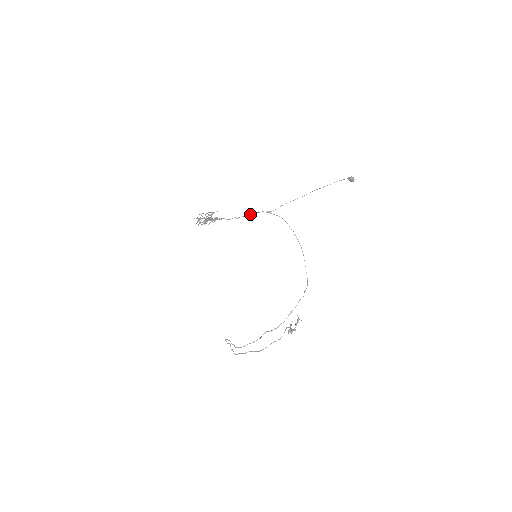
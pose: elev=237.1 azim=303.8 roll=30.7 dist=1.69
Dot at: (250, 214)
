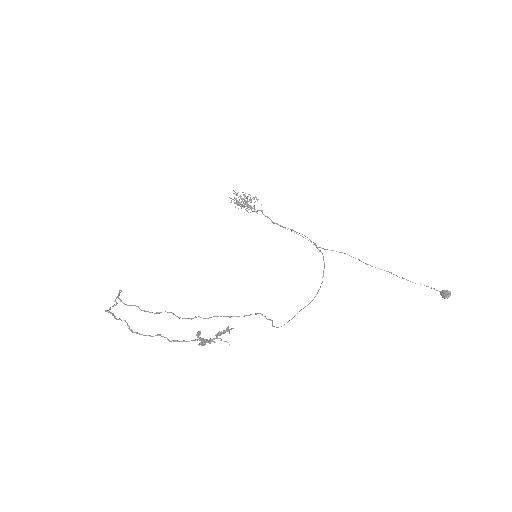
Dot at: (292, 229)
